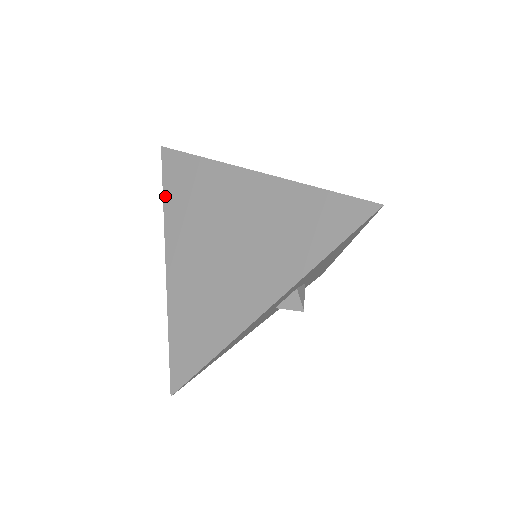
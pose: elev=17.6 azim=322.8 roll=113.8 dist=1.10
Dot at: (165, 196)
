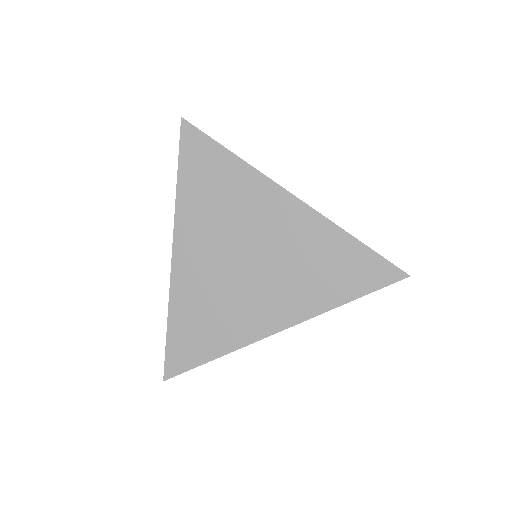
Dot at: (180, 179)
